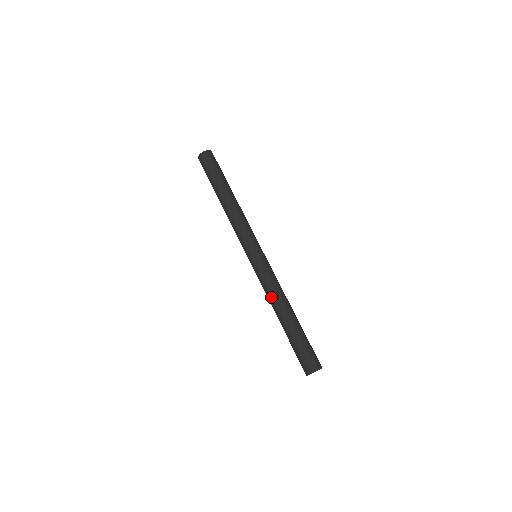
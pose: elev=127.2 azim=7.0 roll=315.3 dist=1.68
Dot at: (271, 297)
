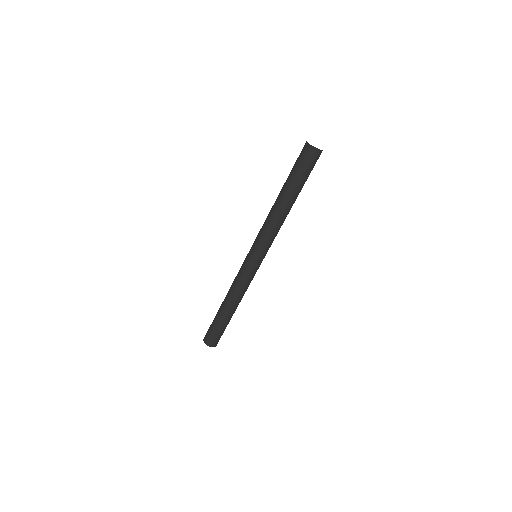
Dot at: (233, 291)
